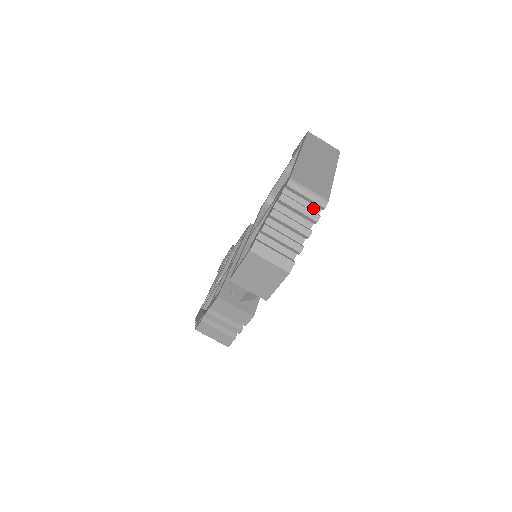
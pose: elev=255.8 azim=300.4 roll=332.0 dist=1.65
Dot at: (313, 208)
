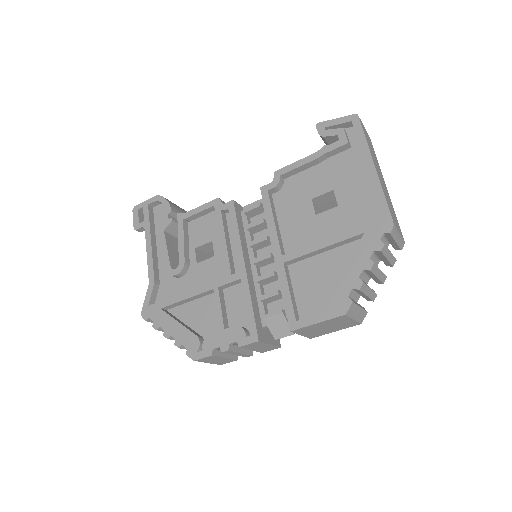
Dot at: occluded
